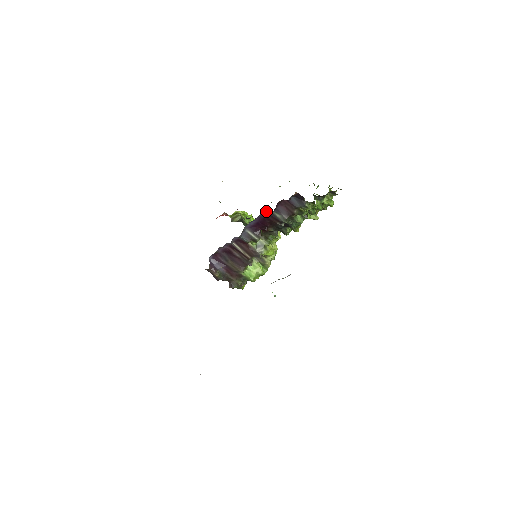
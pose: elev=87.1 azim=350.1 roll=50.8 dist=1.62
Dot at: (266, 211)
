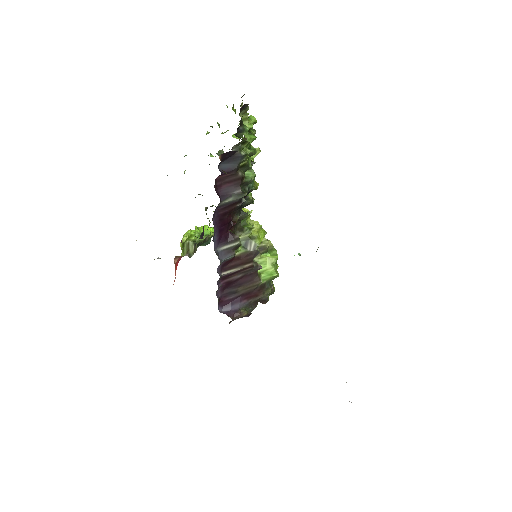
Dot at: (214, 211)
